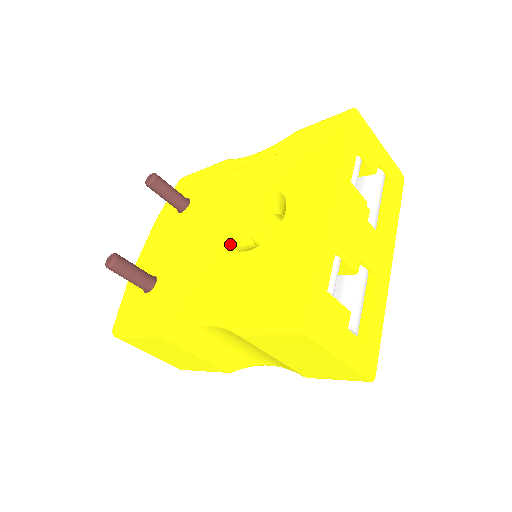
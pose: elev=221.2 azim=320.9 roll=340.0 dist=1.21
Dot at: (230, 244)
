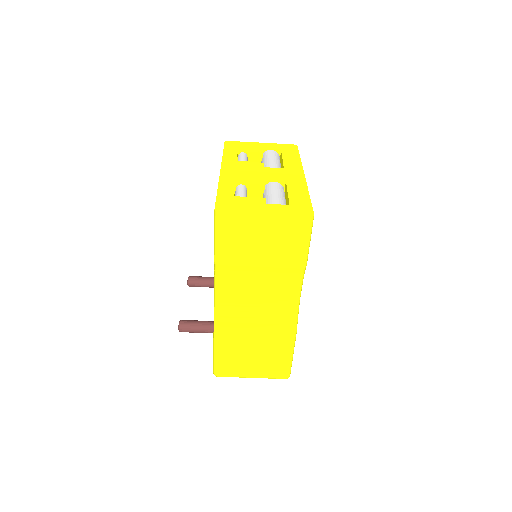
Dot at: occluded
